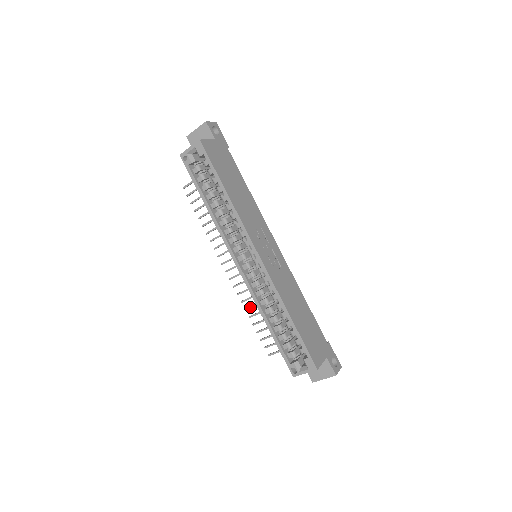
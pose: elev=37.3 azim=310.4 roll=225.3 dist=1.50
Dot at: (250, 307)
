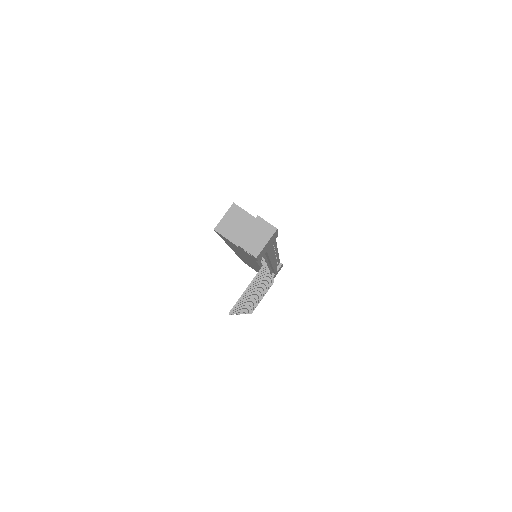
Dot at: occluded
